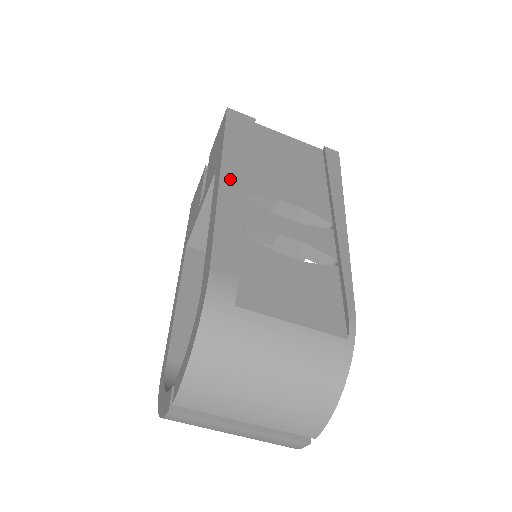
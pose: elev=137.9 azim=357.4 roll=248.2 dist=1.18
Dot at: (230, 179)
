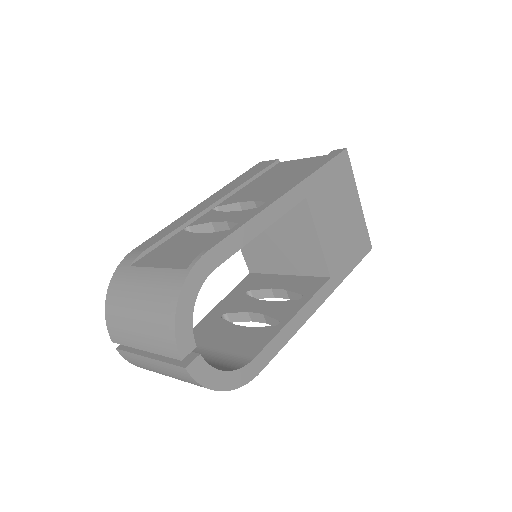
Dot at: (206, 202)
